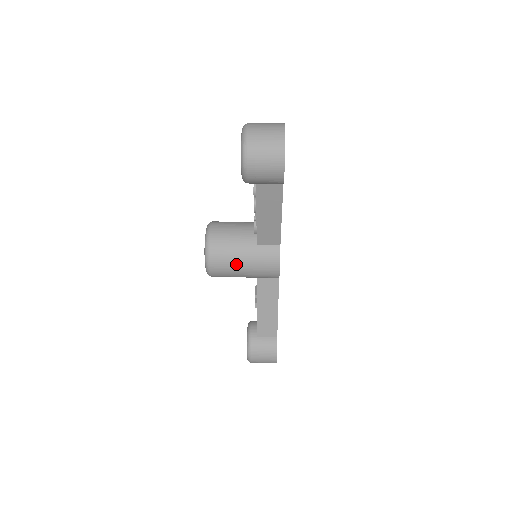
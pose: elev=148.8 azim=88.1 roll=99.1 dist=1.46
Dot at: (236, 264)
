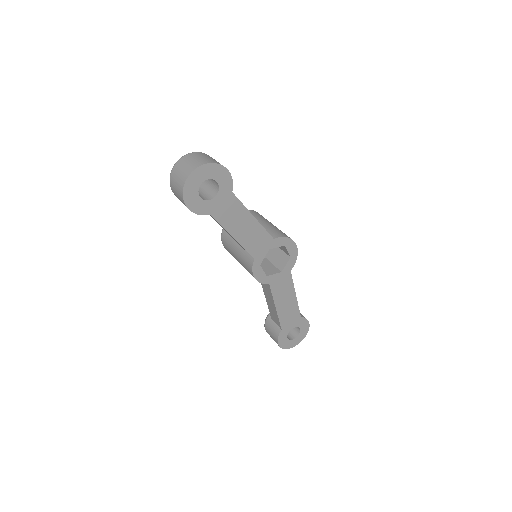
Dot at: (234, 255)
